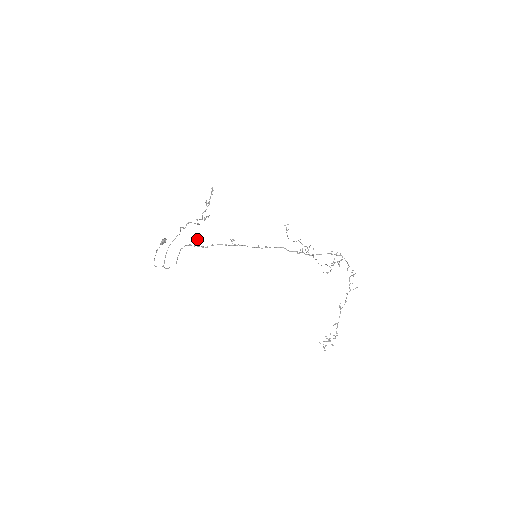
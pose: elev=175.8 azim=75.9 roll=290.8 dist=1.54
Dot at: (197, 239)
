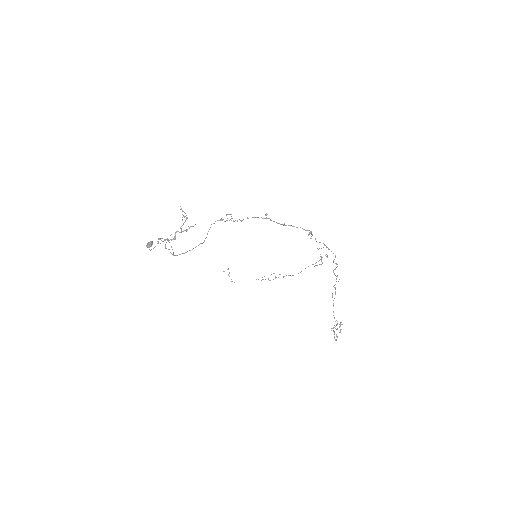
Dot at: occluded
